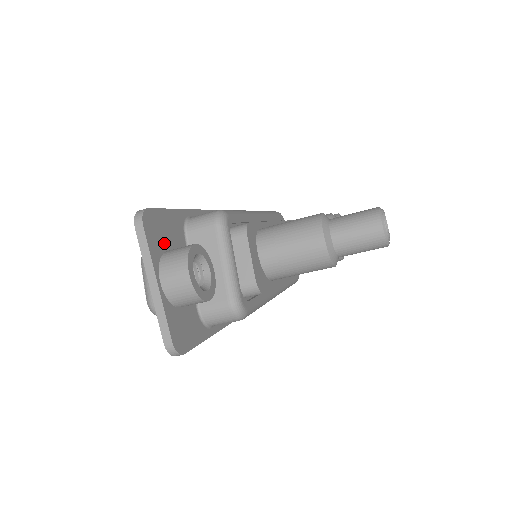
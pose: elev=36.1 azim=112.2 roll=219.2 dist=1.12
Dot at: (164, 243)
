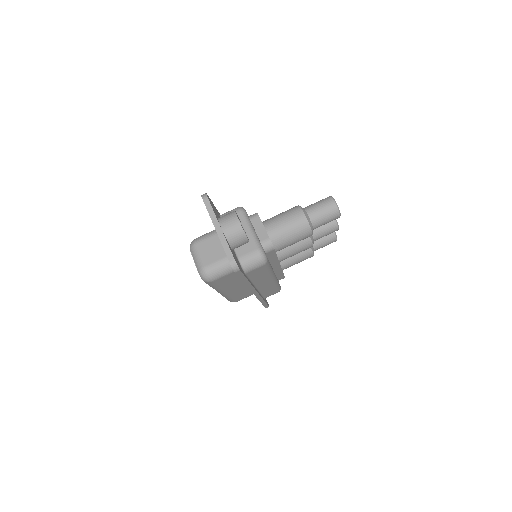
Dot at: occluded
